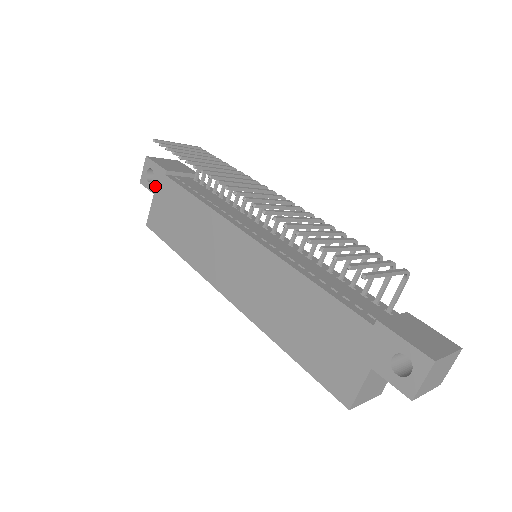
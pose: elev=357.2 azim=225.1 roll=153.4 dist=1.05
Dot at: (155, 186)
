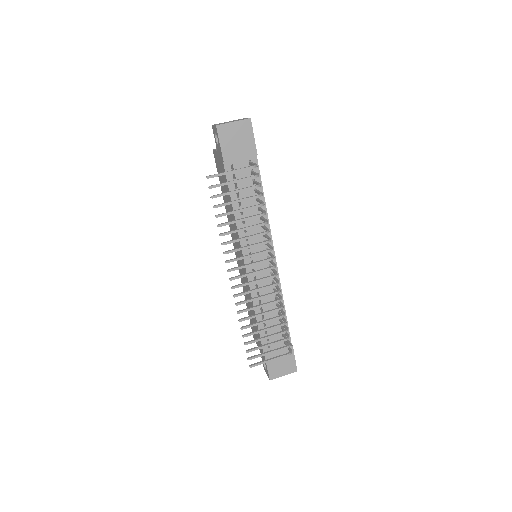
Dot at: (218, 151)
